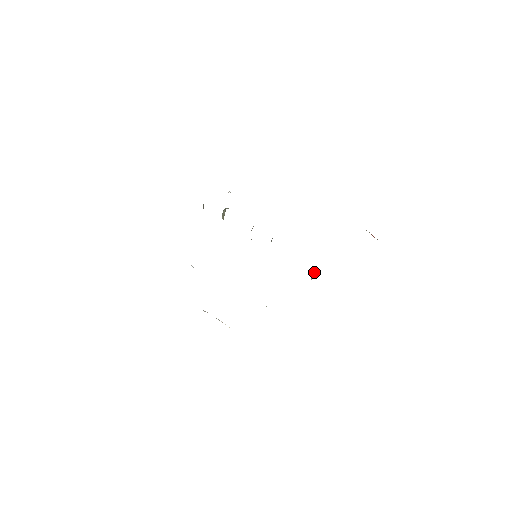
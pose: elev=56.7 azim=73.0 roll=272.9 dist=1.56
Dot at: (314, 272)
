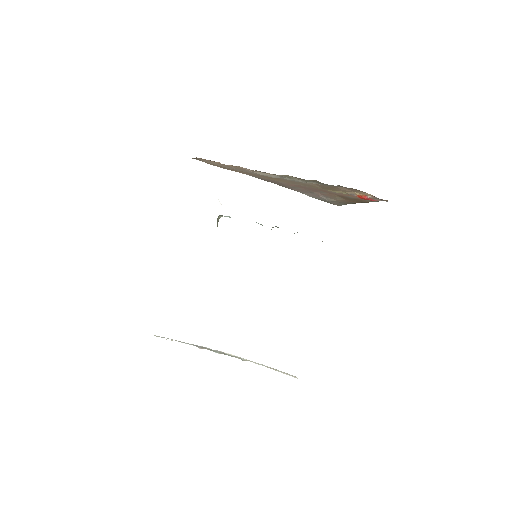
Dot at: occluded
